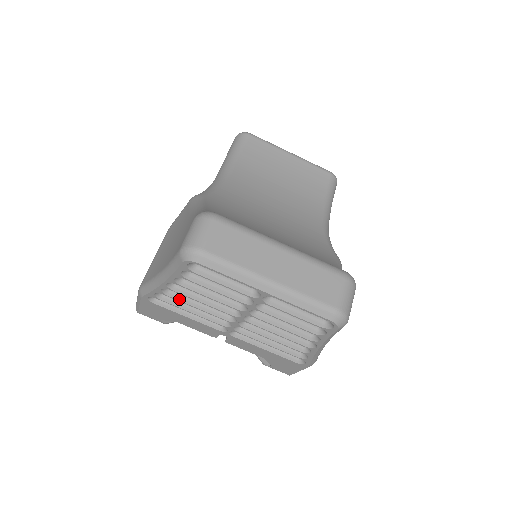
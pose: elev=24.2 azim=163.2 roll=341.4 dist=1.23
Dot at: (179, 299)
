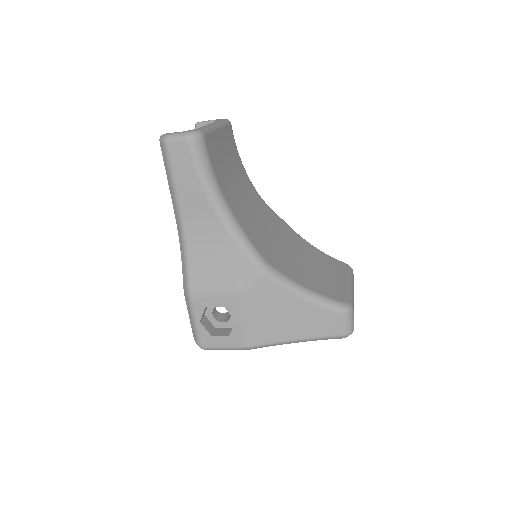
Dot at: occluded
